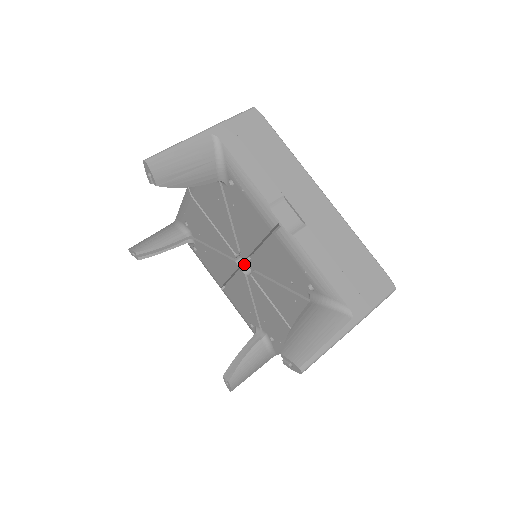
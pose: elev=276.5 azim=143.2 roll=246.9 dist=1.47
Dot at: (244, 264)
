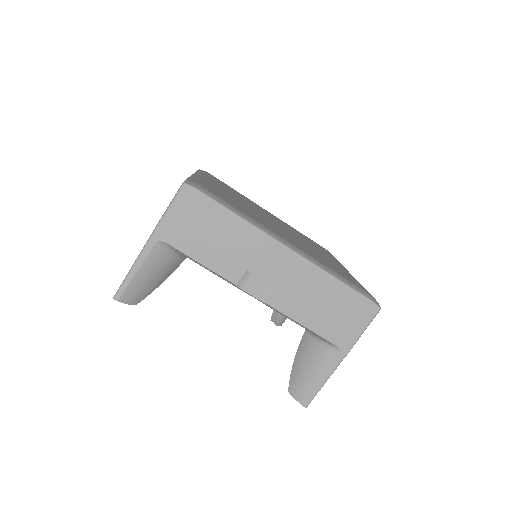
Dot at: occluded
